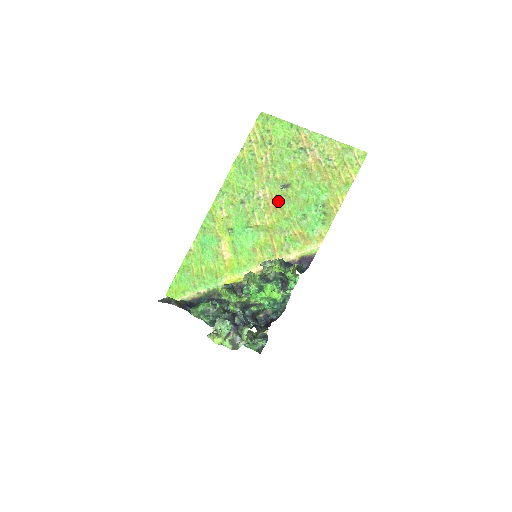
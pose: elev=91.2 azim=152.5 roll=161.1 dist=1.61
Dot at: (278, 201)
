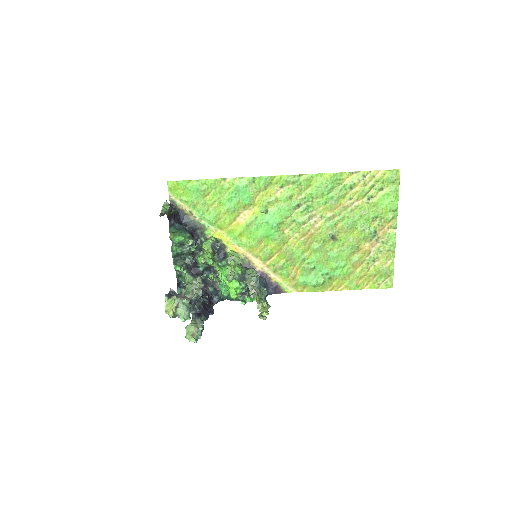
Dot at: (316, 238)
